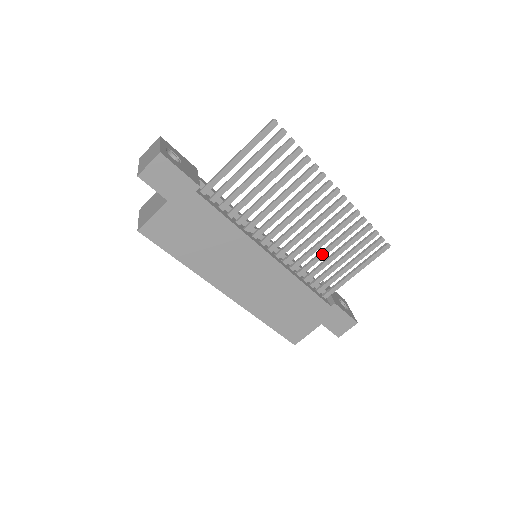
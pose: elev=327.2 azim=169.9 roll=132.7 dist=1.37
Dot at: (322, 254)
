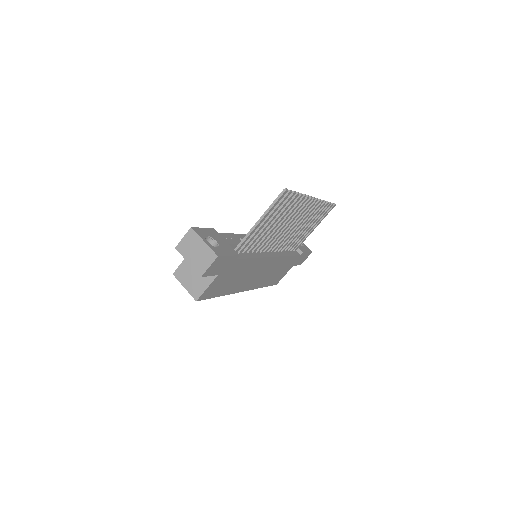
Dot at: (298, 233)
